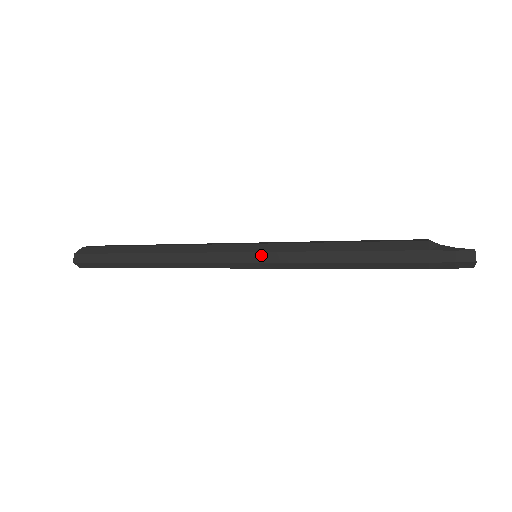
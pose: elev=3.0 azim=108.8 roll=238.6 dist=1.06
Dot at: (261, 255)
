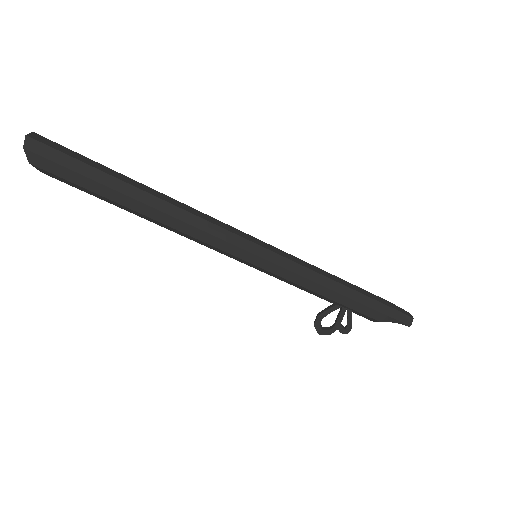
Dot at: (273, 247)
